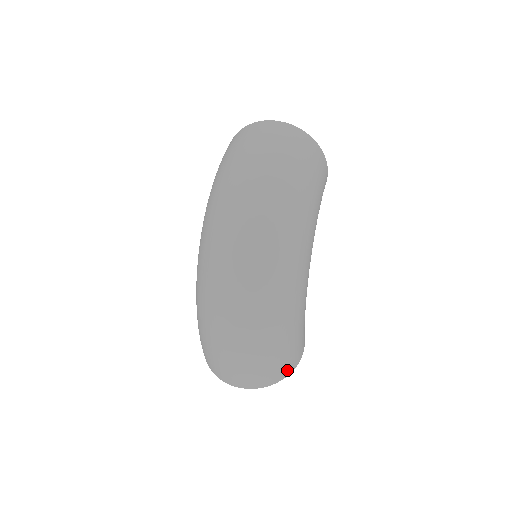
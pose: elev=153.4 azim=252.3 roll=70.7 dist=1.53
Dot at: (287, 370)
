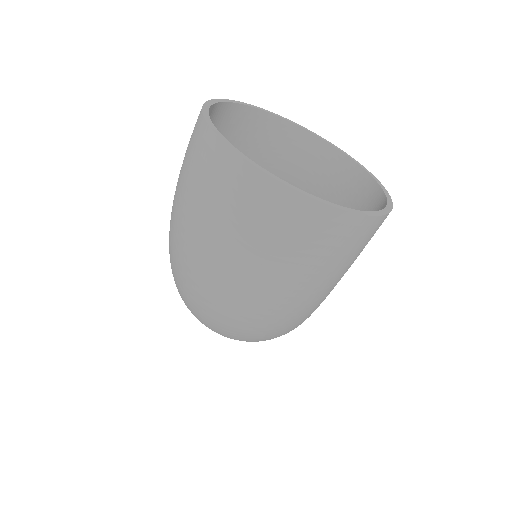
Dot at: occluded
